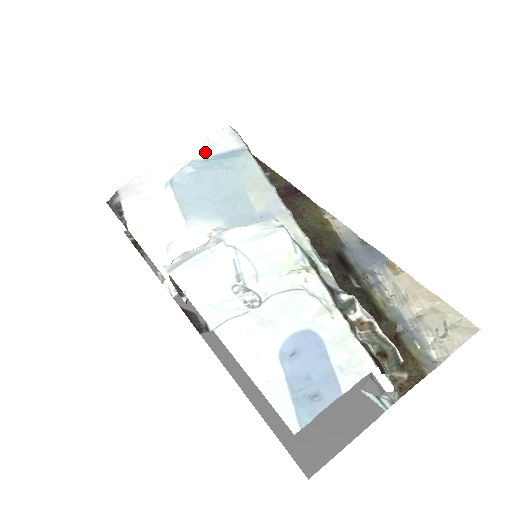
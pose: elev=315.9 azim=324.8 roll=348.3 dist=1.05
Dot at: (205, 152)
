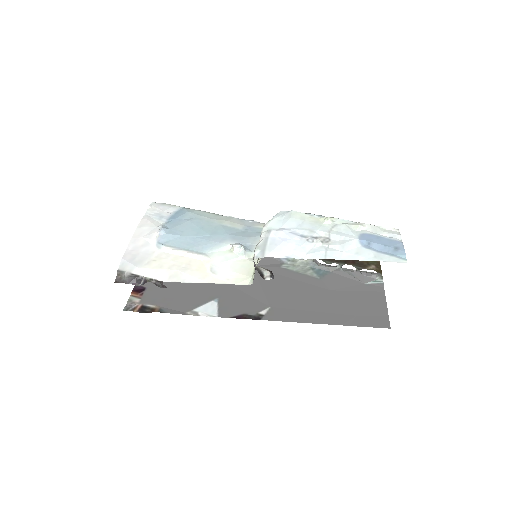
Dot at: (158, 220)
